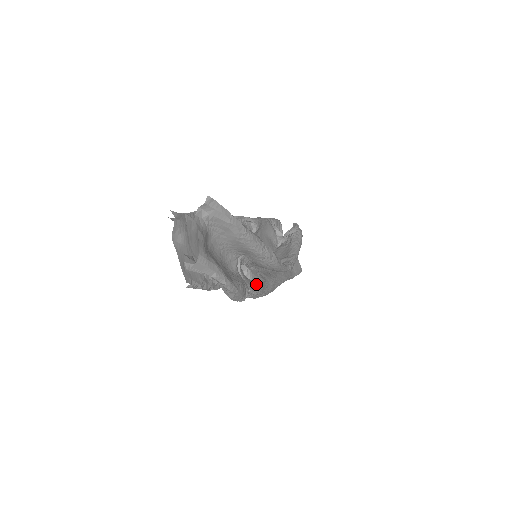
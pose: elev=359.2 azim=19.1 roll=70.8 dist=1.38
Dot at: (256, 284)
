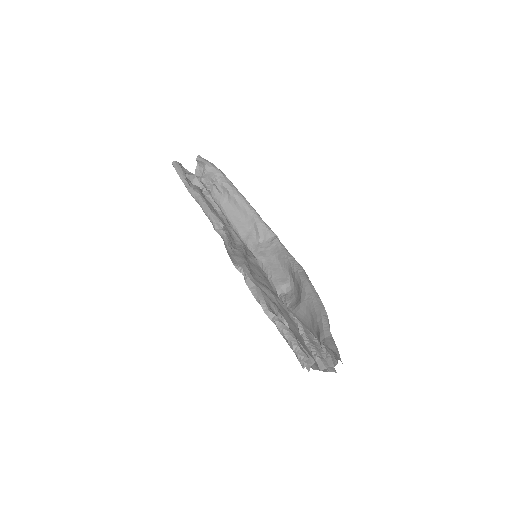
Dot at: occluded
